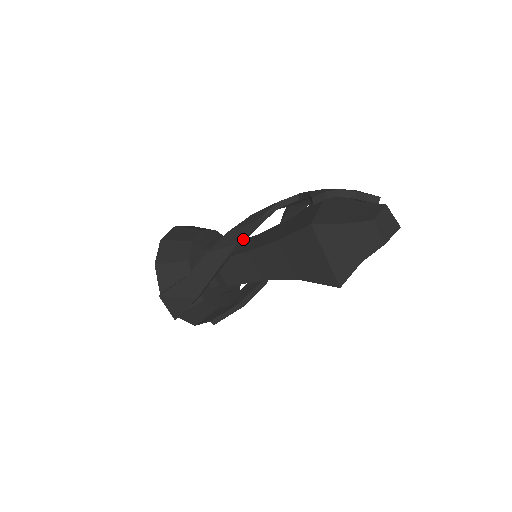
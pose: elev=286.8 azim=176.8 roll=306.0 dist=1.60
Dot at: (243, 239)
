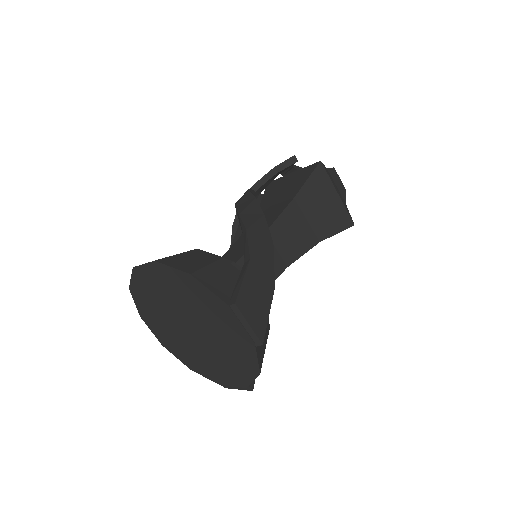
Dot at: (262, 212)
